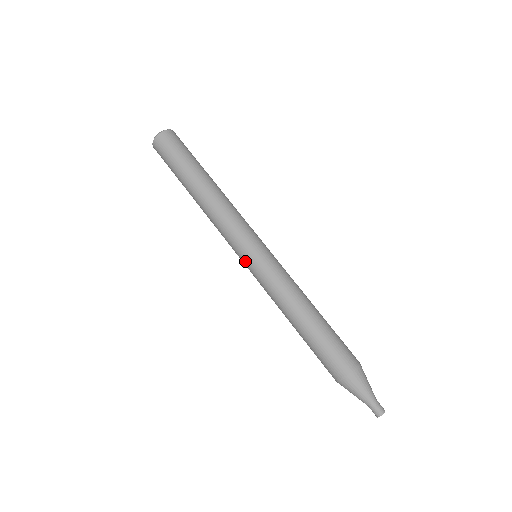
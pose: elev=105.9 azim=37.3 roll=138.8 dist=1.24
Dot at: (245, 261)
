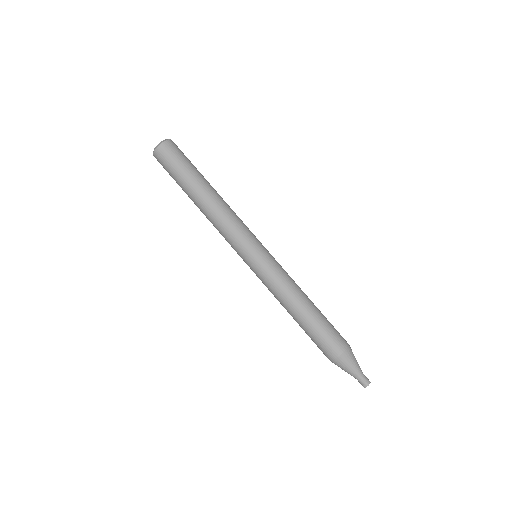
Dot at: (249, 260)
